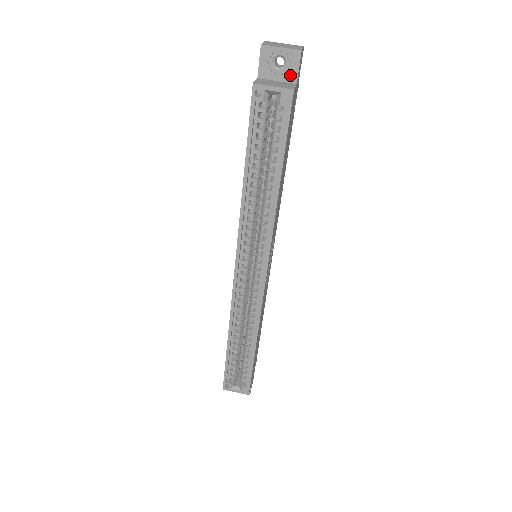
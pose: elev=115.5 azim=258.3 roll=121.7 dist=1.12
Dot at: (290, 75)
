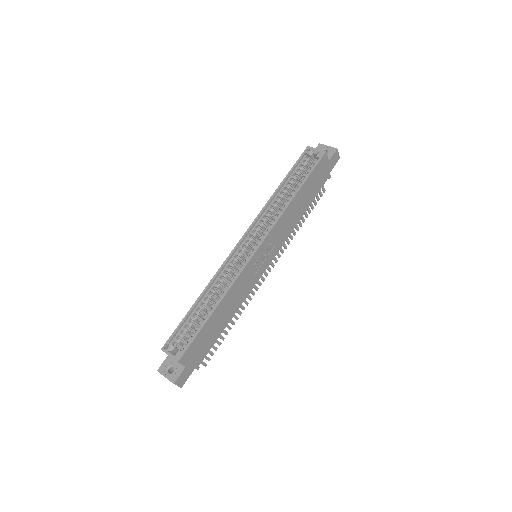
Dot at: occluded
